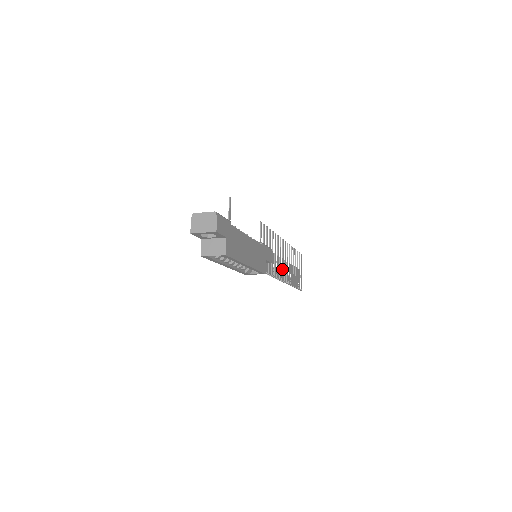
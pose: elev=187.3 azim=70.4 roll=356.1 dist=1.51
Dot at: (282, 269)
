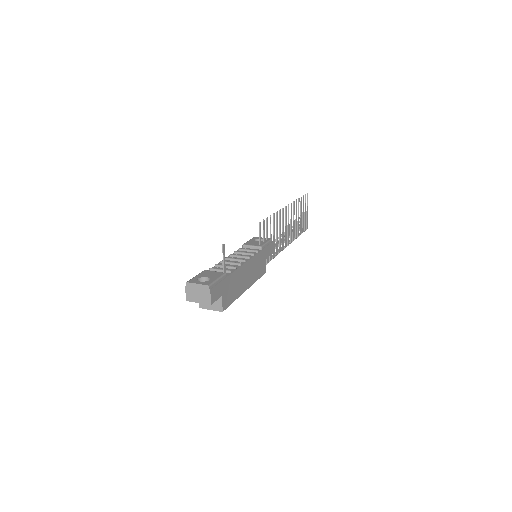
Dot at: (285, 237)
